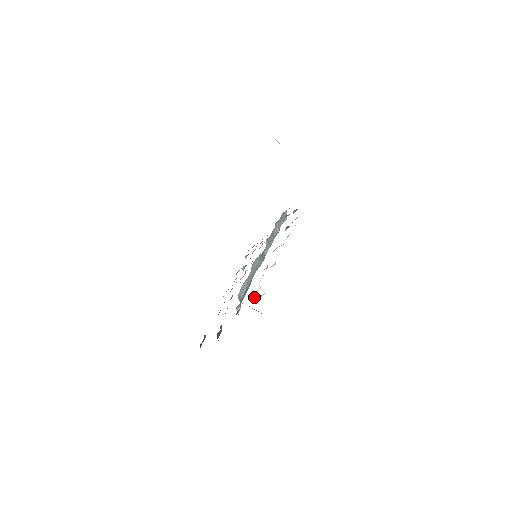
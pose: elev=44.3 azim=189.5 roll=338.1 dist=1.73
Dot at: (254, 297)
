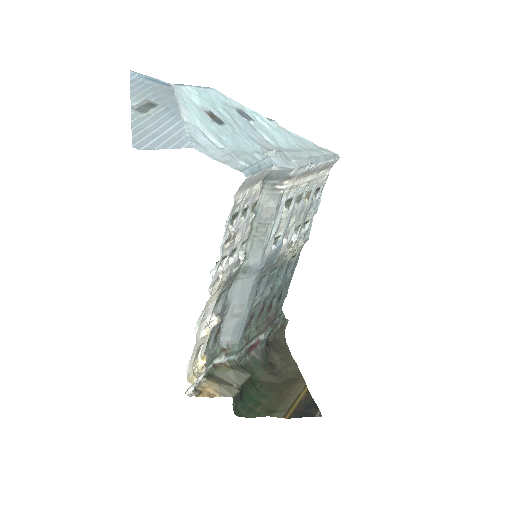
Dot at: (202, 372)
